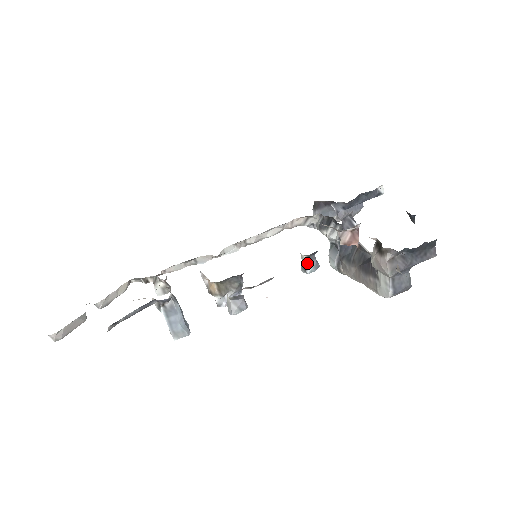
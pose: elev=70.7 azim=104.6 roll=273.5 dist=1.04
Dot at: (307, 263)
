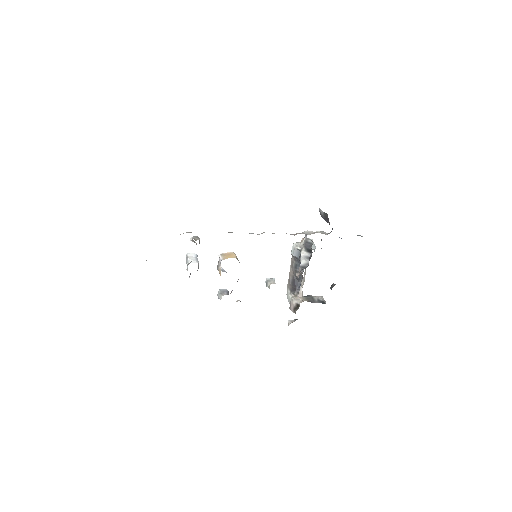
Dot at: (269, 288)
